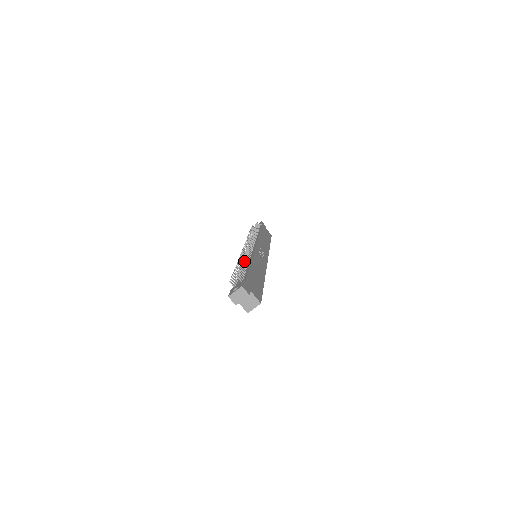
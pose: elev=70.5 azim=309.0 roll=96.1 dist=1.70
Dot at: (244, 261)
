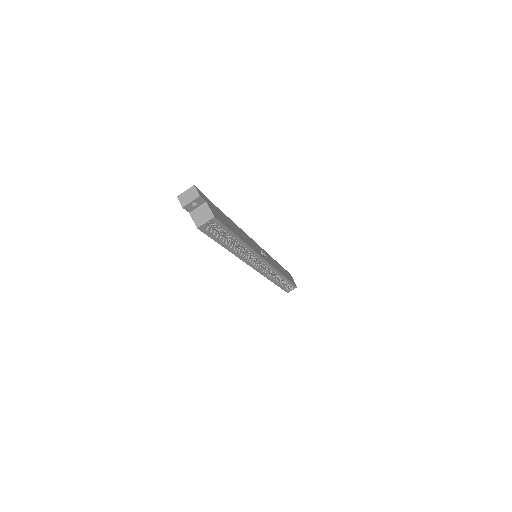
Dot at: occluded
